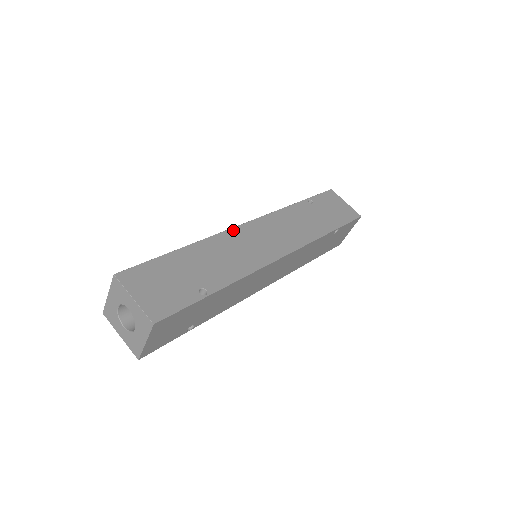
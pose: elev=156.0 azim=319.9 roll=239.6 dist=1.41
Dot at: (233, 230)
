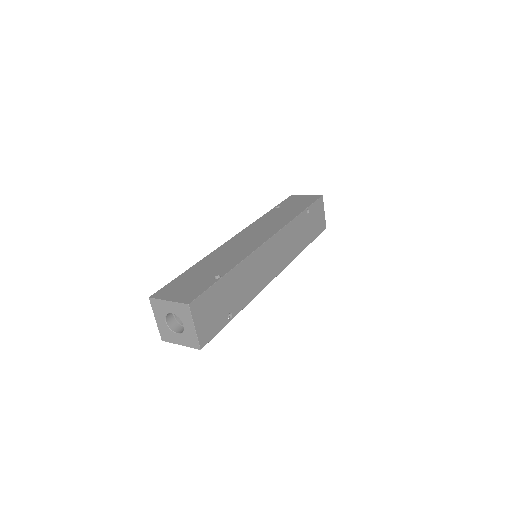
Dot at: (225, 244)
